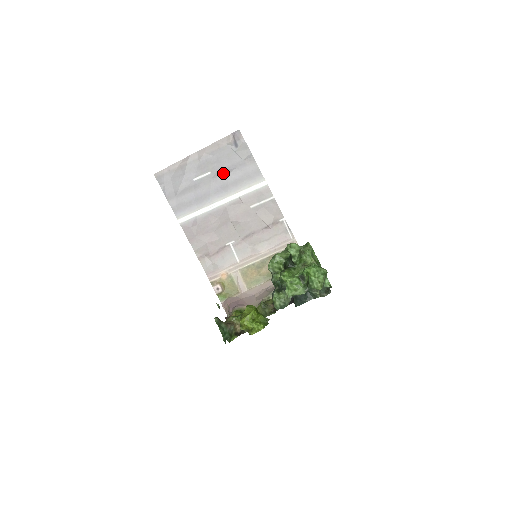
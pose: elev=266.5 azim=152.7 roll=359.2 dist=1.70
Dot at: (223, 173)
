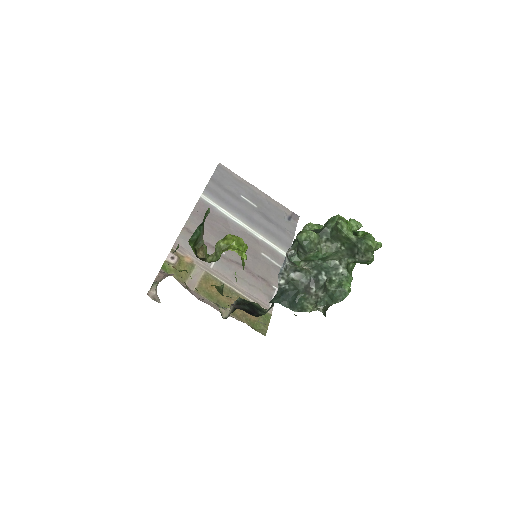
Dot at: (265, 217)
